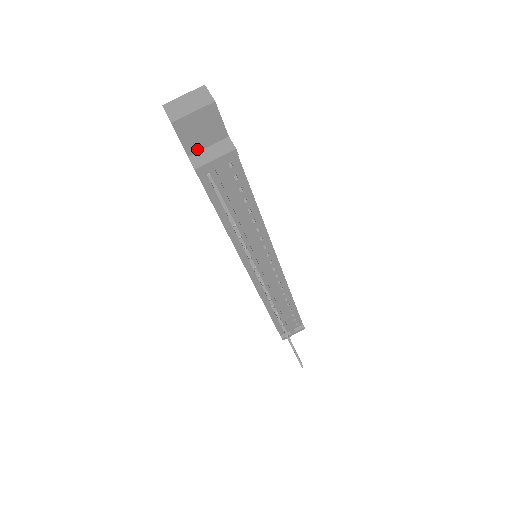
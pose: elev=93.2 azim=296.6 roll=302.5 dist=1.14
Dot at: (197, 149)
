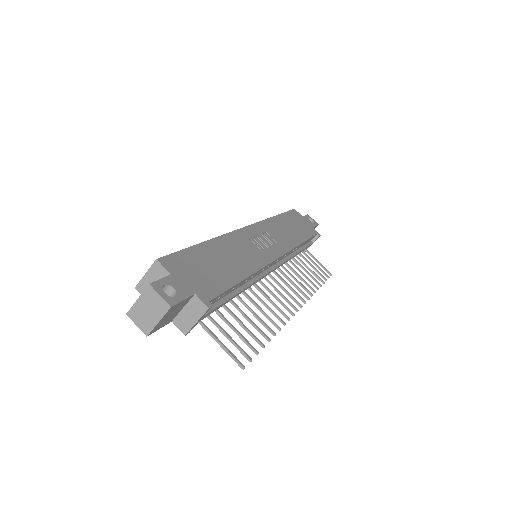
Dot at: (175, 316)
